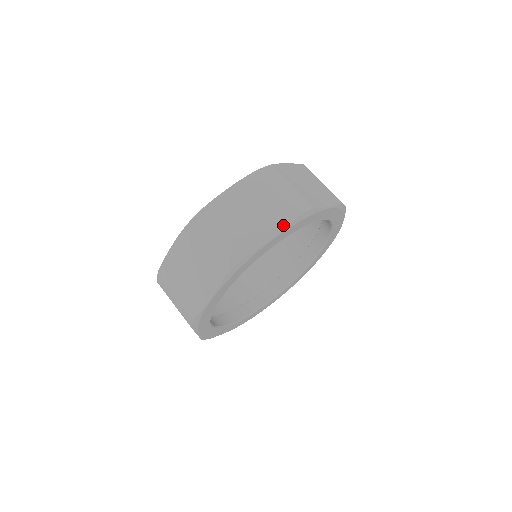
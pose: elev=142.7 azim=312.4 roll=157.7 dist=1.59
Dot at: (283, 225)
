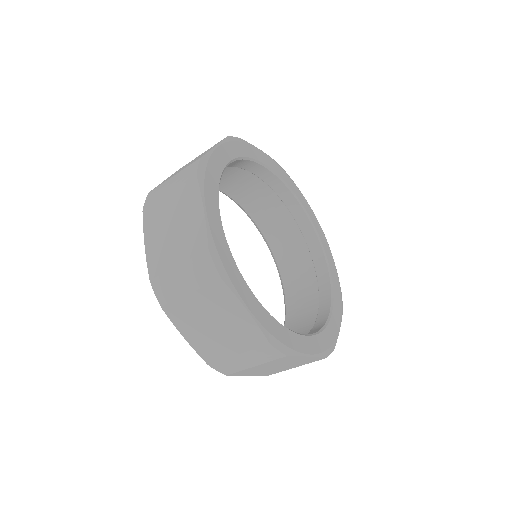
Dot at: (219, 142)
